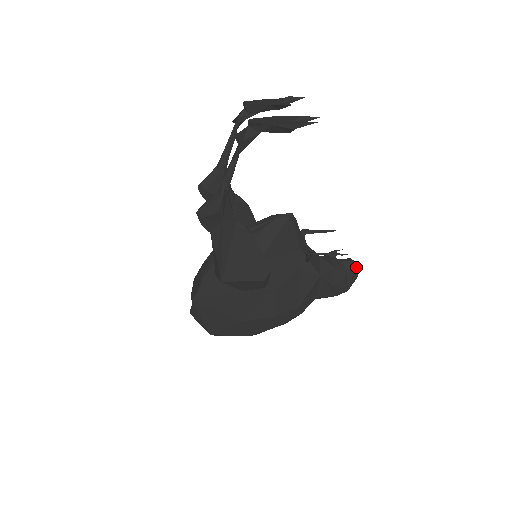
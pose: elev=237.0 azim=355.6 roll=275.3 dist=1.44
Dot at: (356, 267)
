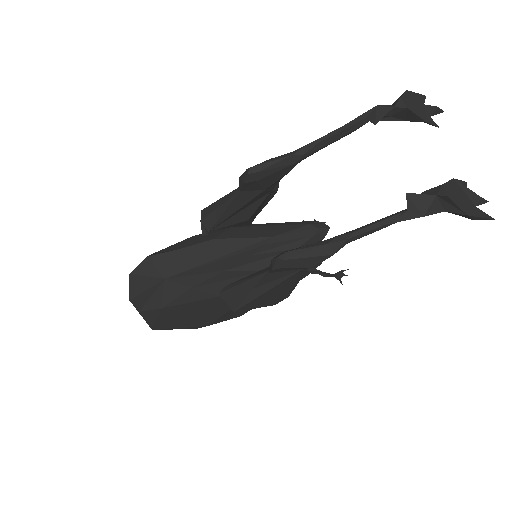
Dot at: occluded
